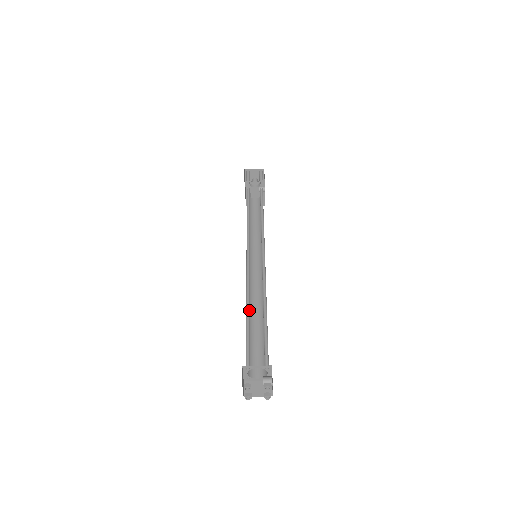
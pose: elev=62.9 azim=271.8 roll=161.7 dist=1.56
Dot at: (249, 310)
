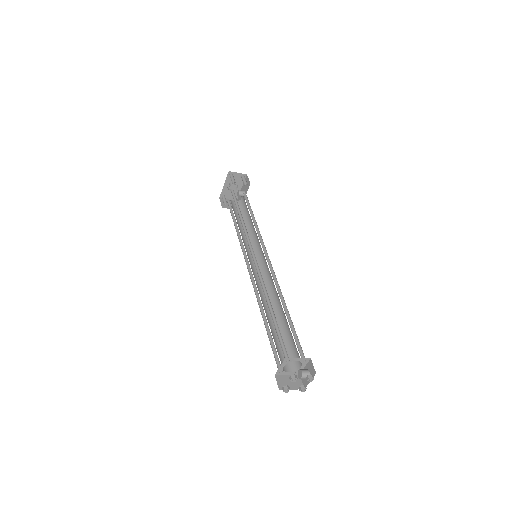
Dot at: (270, 306)
